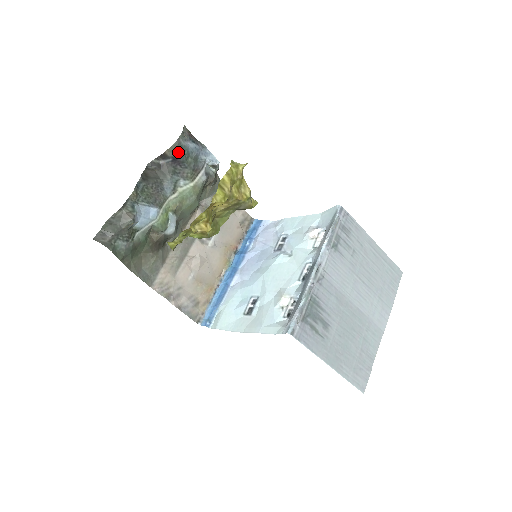
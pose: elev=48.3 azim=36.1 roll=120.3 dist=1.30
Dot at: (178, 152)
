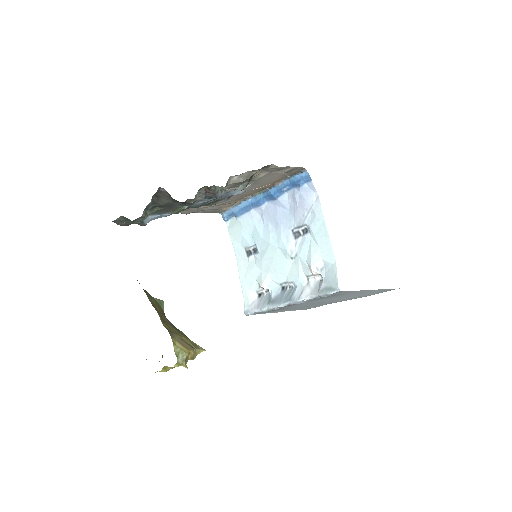
Dot at: (188, 208)
